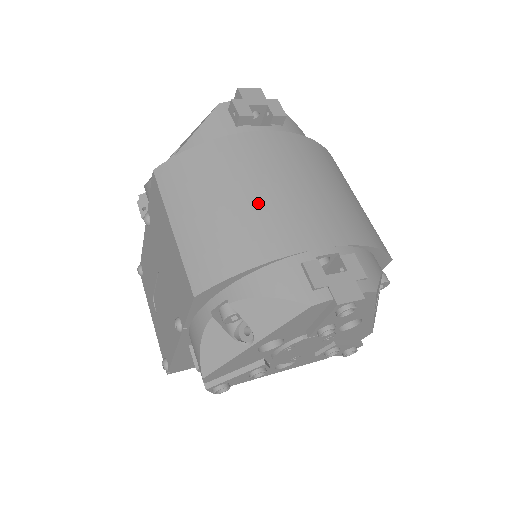
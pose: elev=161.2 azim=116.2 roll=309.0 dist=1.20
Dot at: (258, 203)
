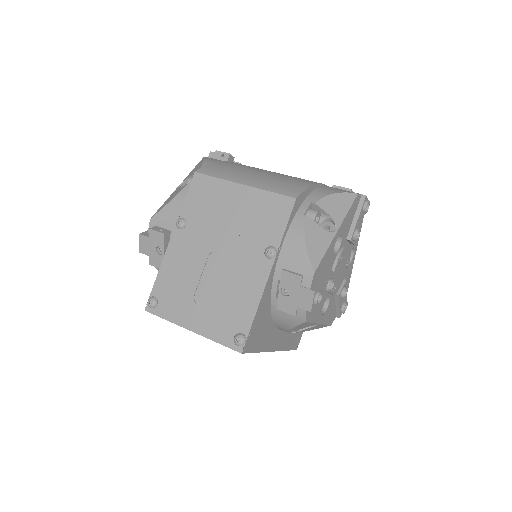
Dot at: occluded
